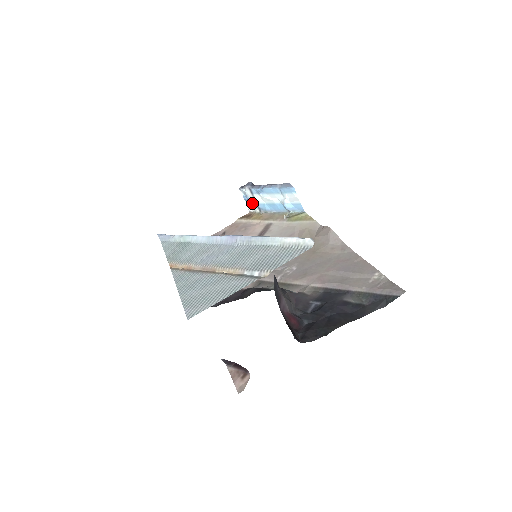
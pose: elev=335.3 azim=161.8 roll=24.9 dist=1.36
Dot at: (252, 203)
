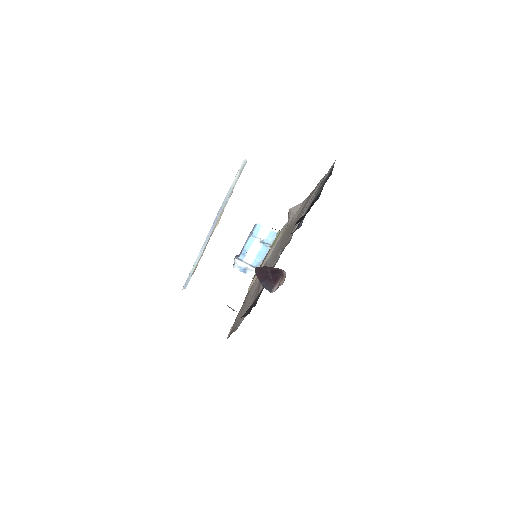
Dot at: (248, 269)
